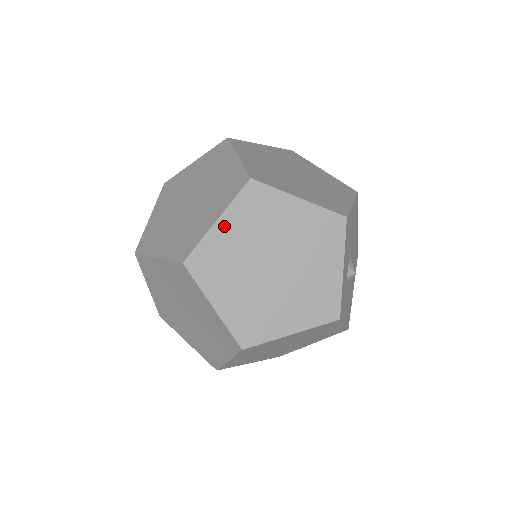
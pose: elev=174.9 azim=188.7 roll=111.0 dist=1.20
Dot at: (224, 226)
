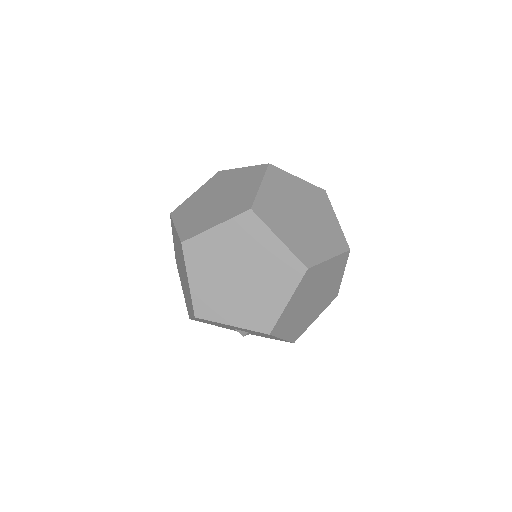
Dot at: (180, 224)
